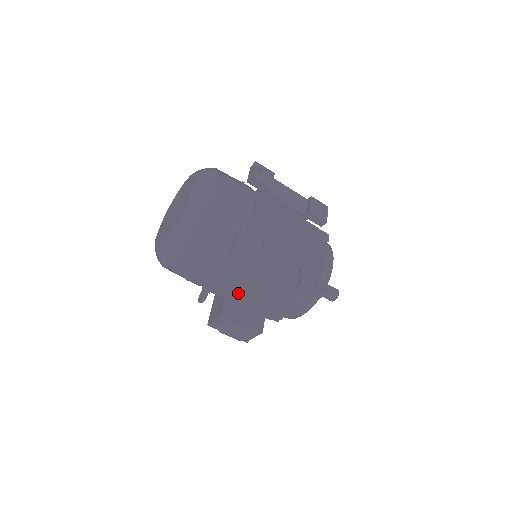
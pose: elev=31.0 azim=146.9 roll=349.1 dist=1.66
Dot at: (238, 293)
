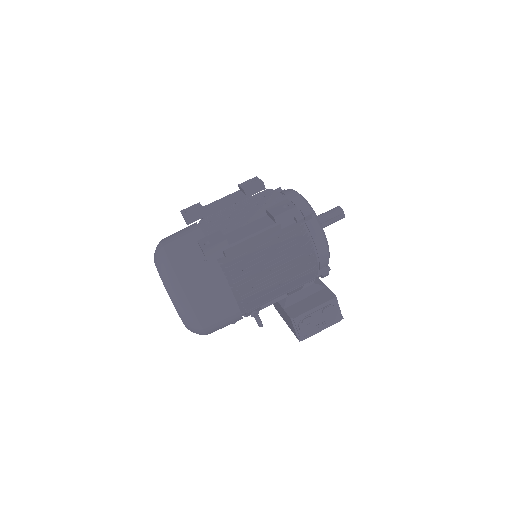
Dot at: (261, 281)
